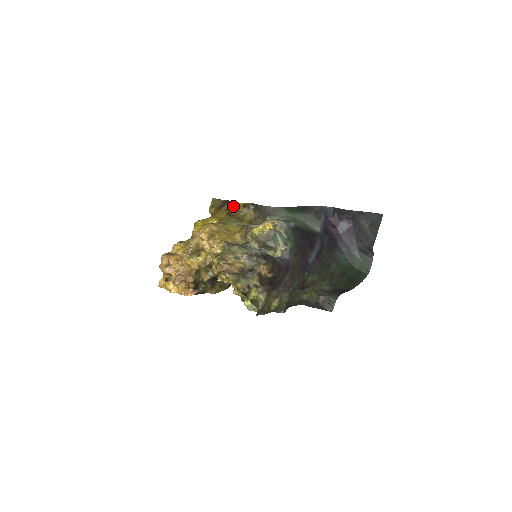
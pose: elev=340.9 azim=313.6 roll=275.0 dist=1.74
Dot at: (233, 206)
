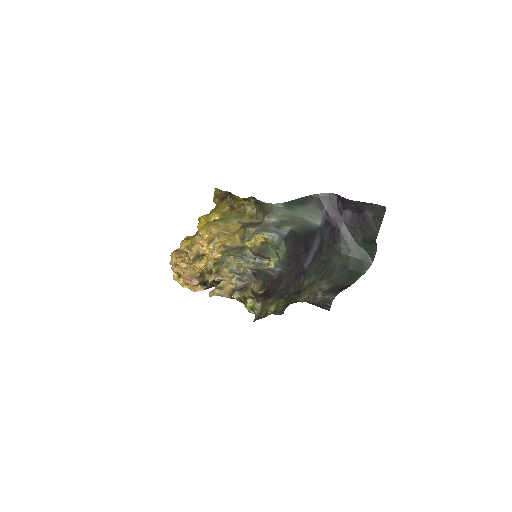
Dot at: (234, 199)
